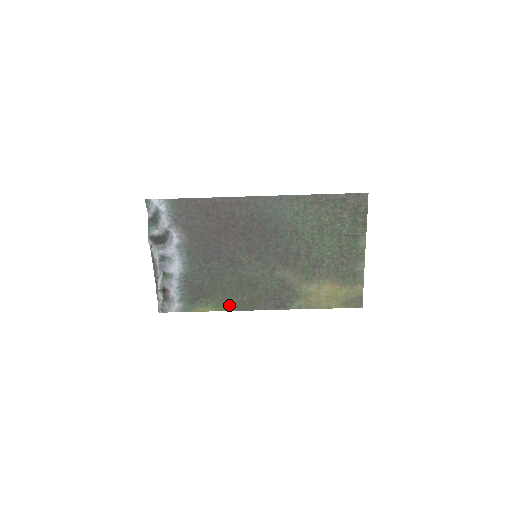
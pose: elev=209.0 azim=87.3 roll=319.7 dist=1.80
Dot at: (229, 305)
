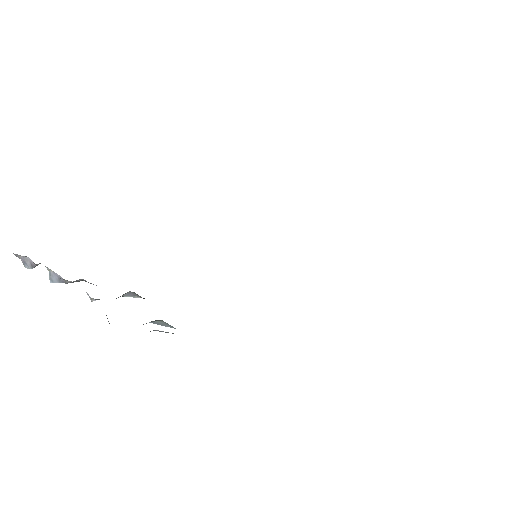
Dot at: occluded
